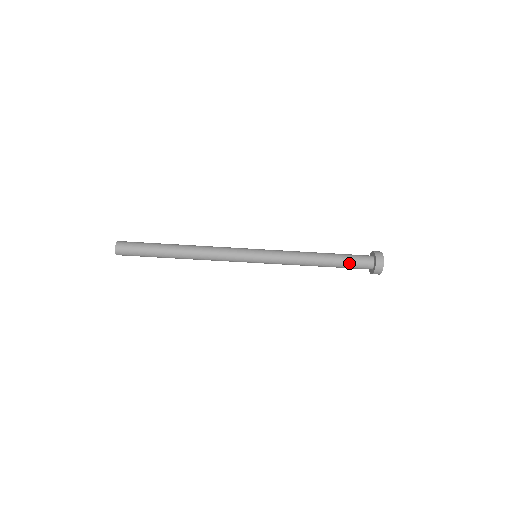
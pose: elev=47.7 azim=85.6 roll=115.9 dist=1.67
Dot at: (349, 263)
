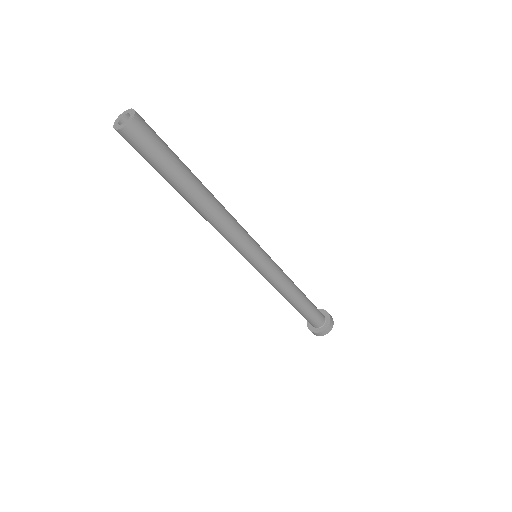
Dot at: (308, 316)
